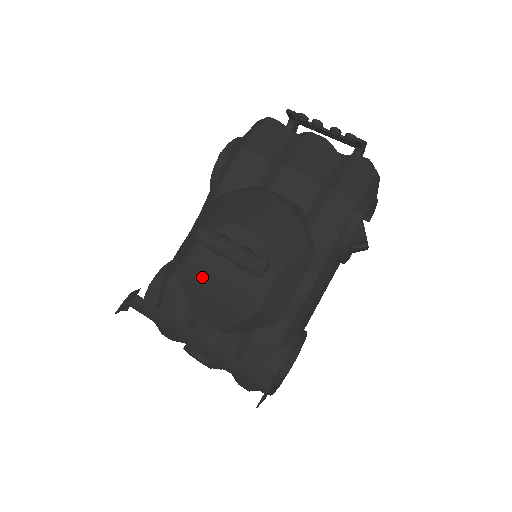
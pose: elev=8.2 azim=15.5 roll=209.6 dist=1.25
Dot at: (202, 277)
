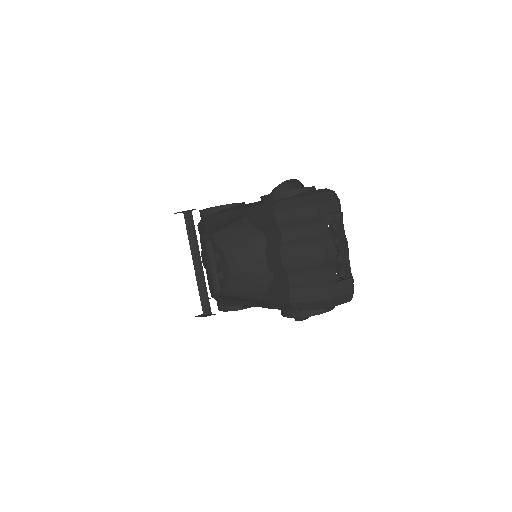
Dot at: (204, 254)
